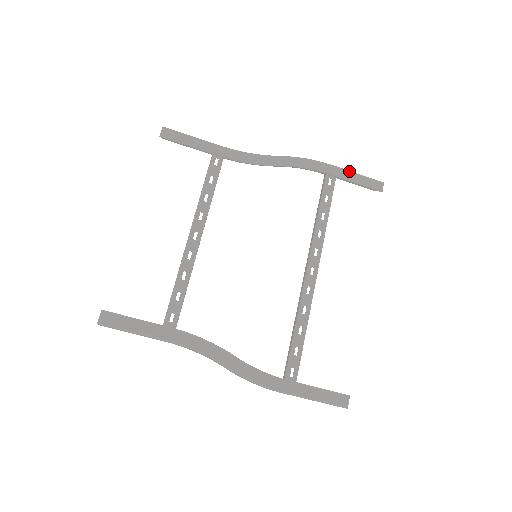
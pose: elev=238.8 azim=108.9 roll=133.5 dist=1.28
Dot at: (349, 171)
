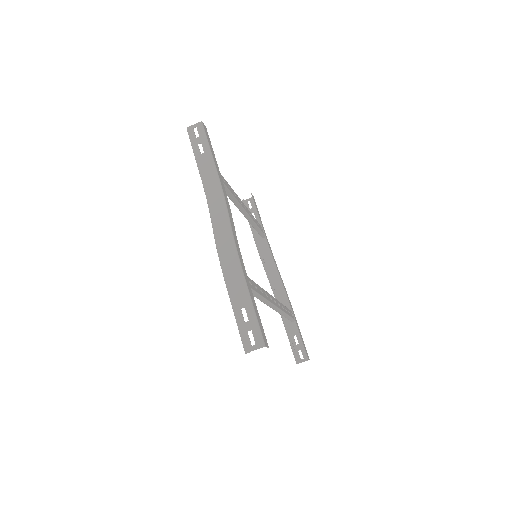
Dot at: occluded
